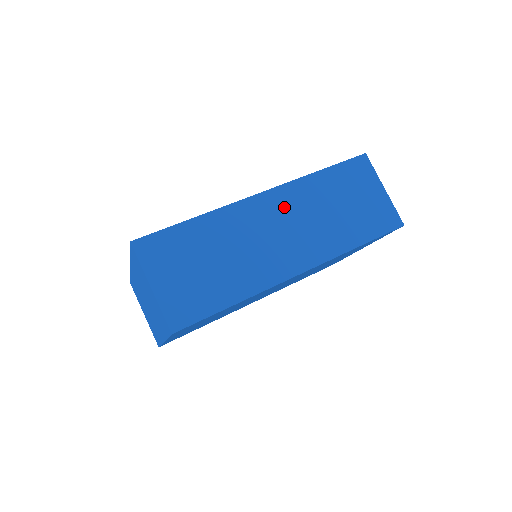
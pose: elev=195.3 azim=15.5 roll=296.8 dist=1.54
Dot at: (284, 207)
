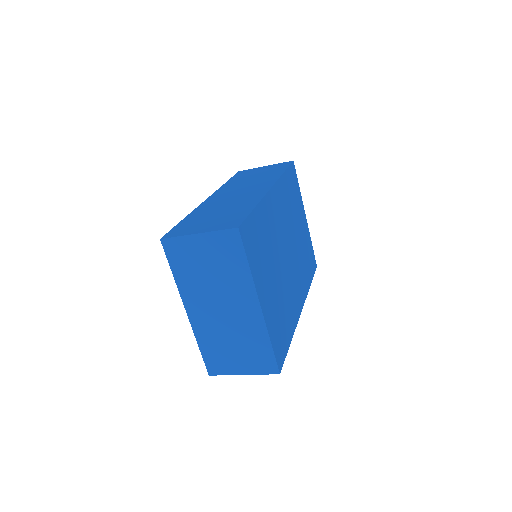
Dot at: (227, 192)
